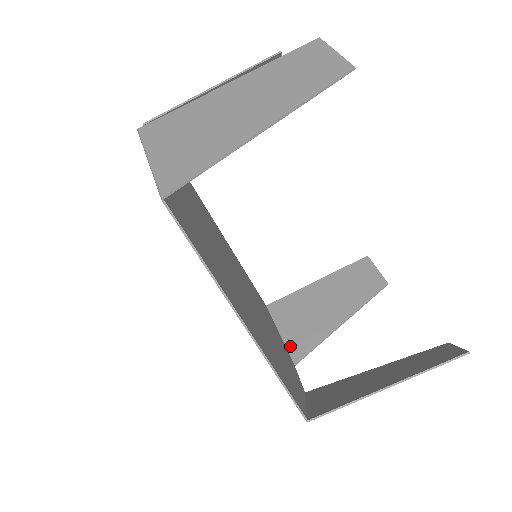
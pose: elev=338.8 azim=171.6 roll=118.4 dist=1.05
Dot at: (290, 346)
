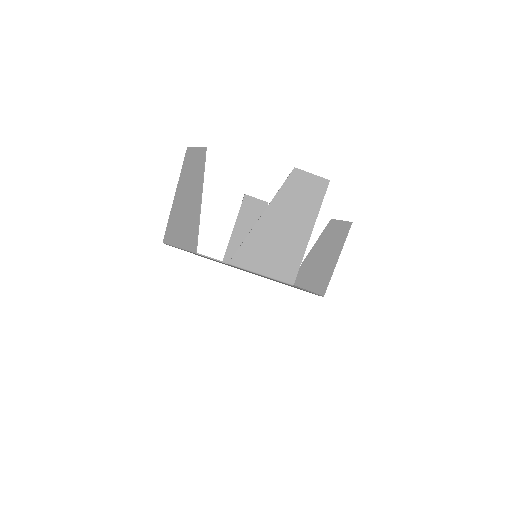
Dot at: occluded
